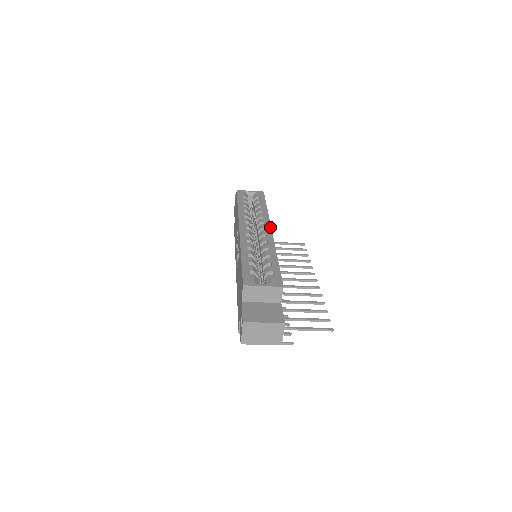
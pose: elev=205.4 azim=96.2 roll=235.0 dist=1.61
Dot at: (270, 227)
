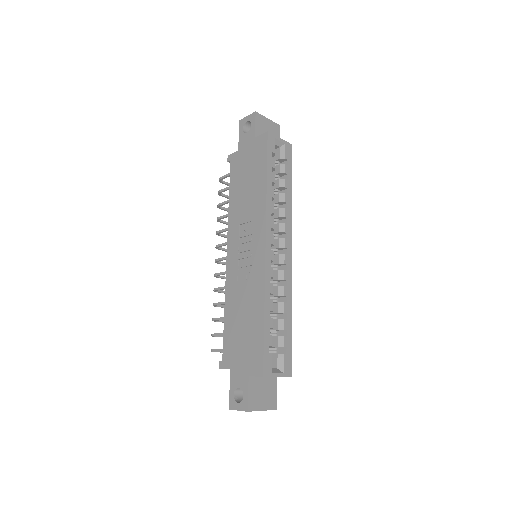
Dot at: (291, 247)
